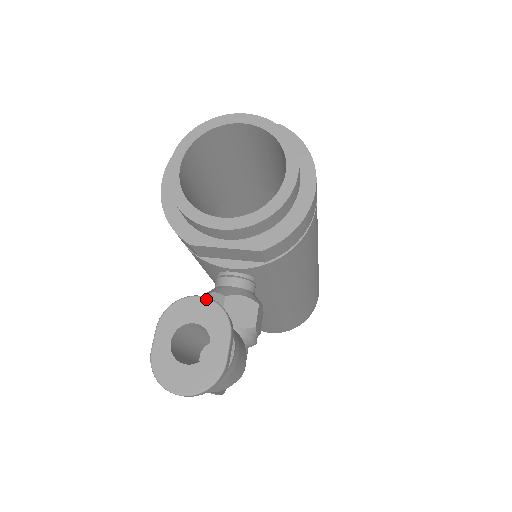
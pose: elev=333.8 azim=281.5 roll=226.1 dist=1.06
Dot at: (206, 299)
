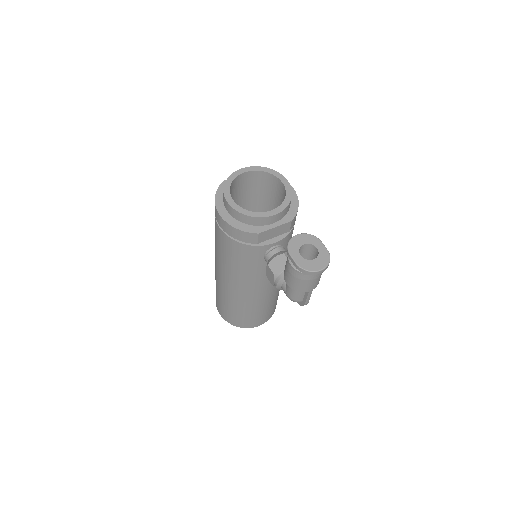
Dot at: (300, 234)
